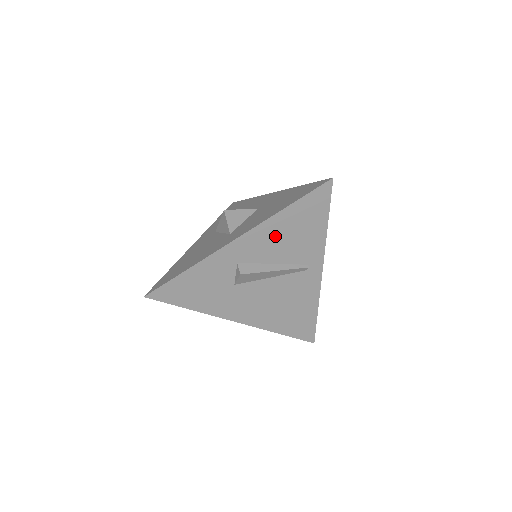
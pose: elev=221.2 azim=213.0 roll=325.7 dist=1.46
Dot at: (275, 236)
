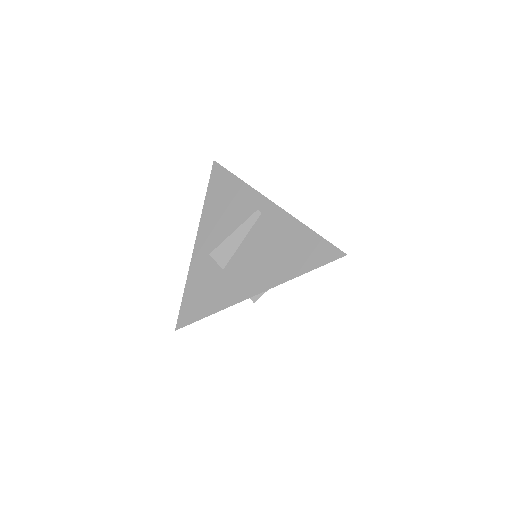
Dot at: (216, 218)
